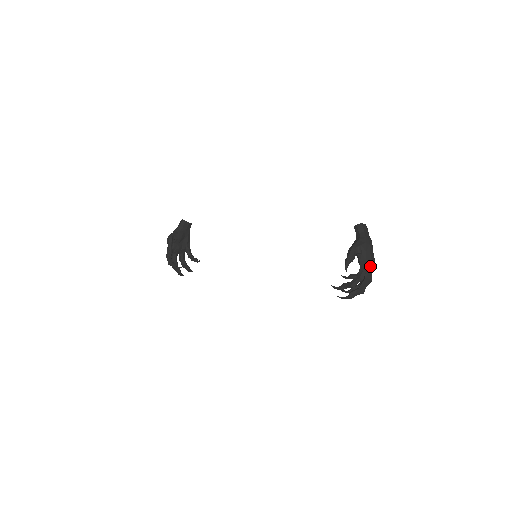
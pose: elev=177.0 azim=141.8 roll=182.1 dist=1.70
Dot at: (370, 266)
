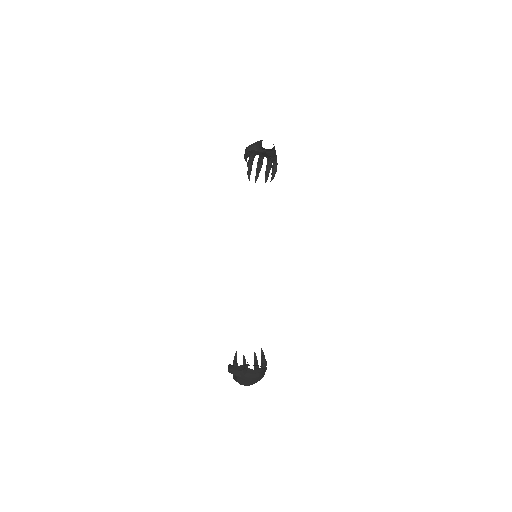
Dot at: occluded
